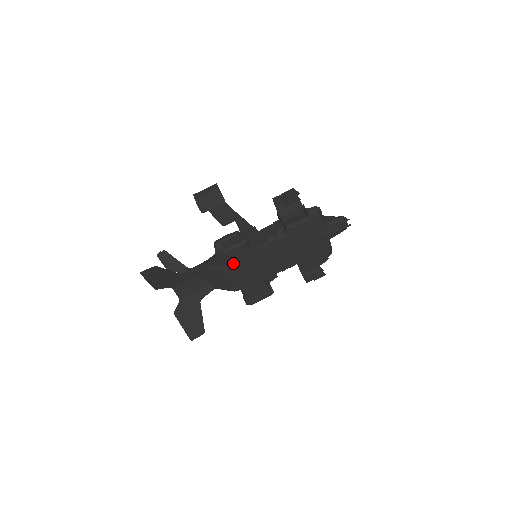
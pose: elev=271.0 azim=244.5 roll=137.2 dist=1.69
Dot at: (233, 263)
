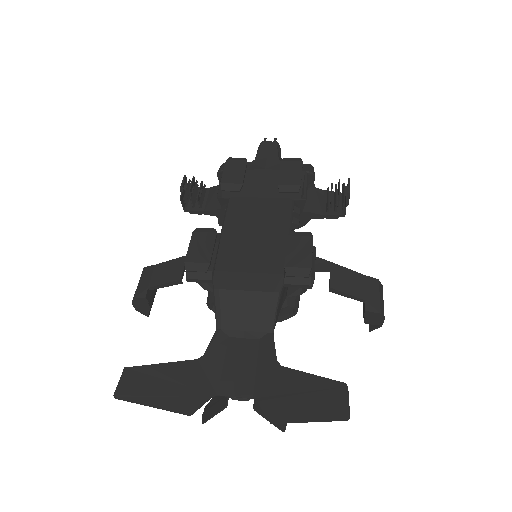
Dot at: (201, 259)
